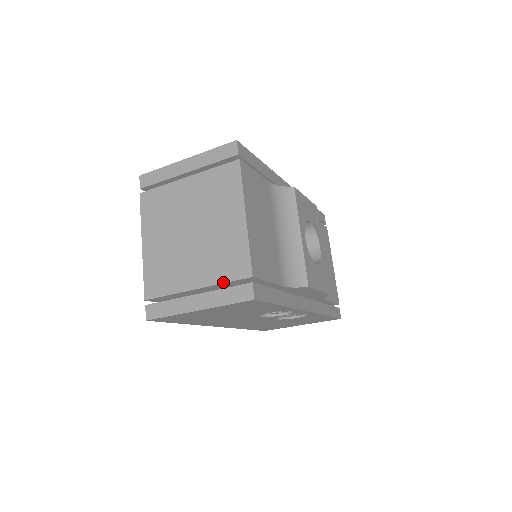
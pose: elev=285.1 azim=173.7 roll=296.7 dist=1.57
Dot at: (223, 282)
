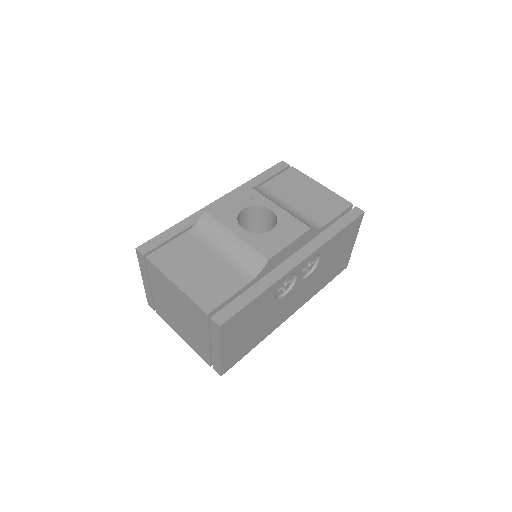
Dot at: (208, 329)
